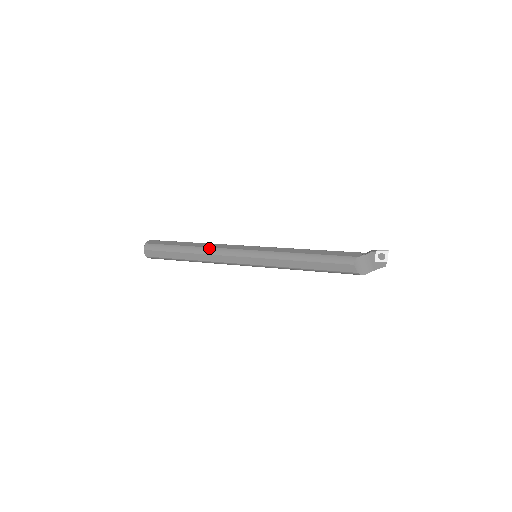
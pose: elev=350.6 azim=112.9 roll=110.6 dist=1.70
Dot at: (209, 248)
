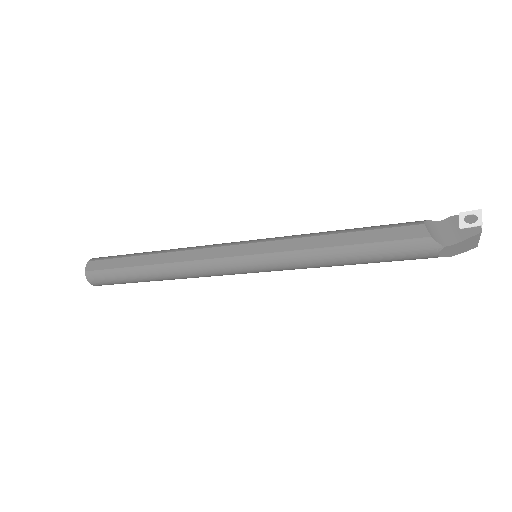
Dot at: (187, 247)
